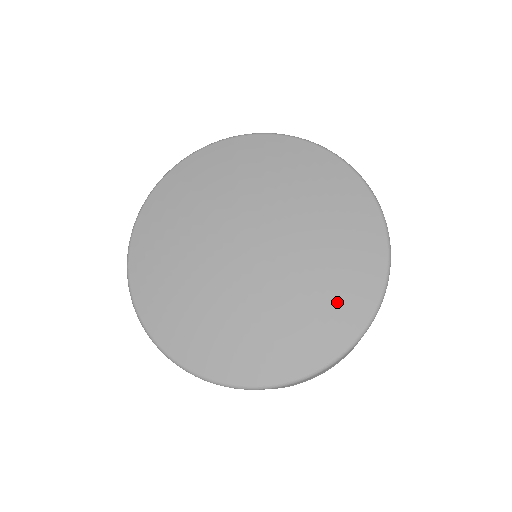
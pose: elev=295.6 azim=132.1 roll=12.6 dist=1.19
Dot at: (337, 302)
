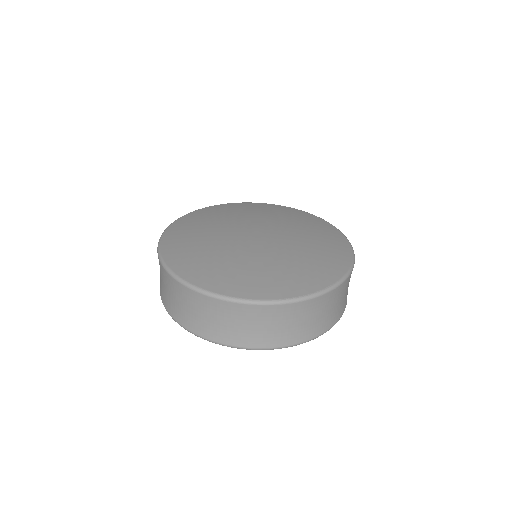
Dot at: (325, 258)
